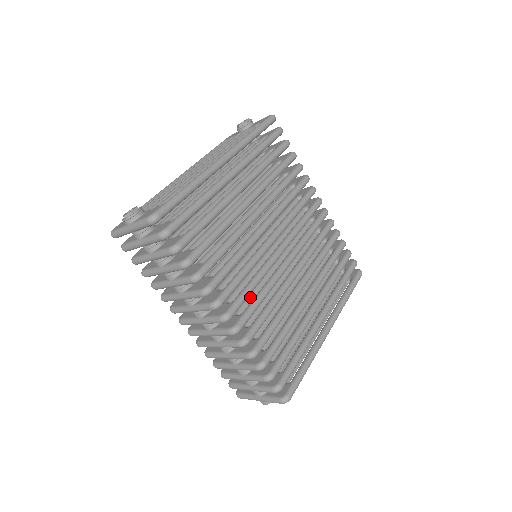
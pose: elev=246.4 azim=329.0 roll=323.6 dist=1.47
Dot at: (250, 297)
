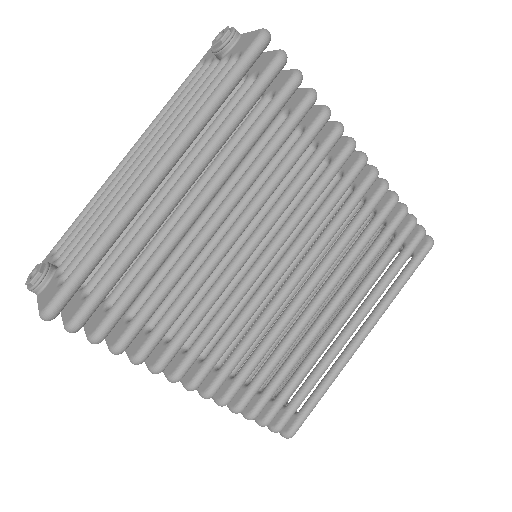
Dot at: occluded
